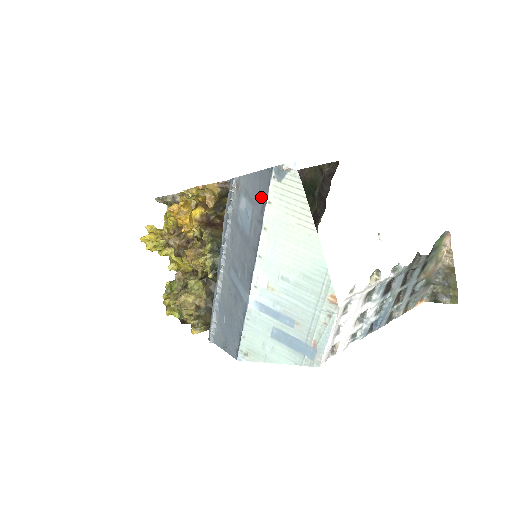
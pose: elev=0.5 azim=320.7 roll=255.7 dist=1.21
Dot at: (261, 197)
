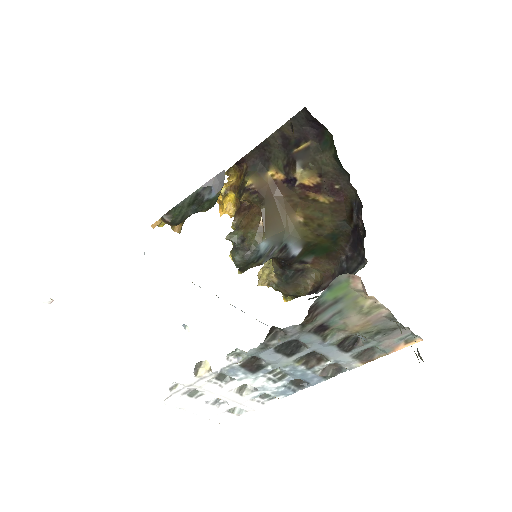
Dot at: occluded
